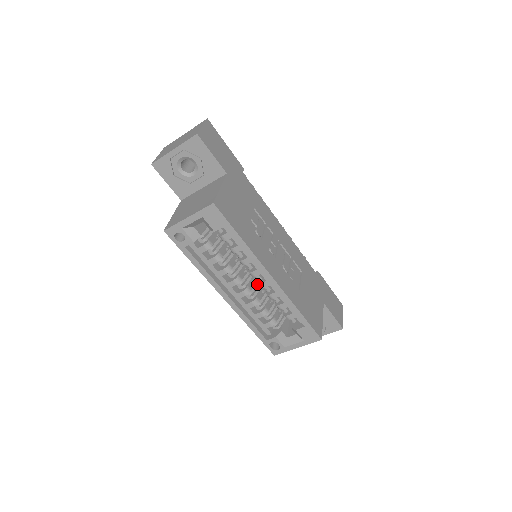
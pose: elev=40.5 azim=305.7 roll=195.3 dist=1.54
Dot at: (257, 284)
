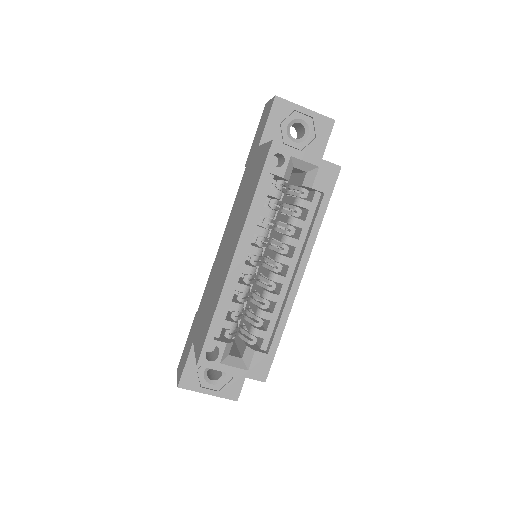
Dot at: (255, 276)
